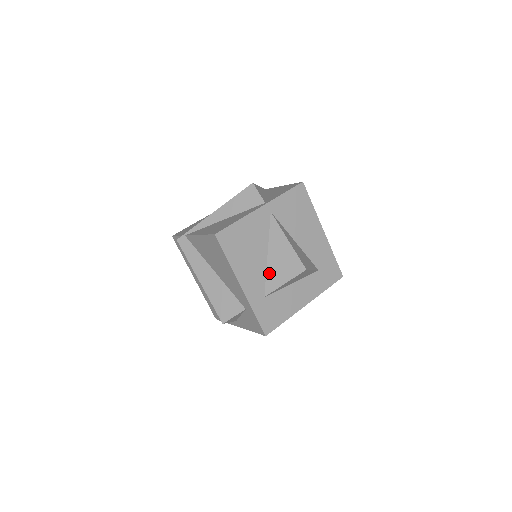
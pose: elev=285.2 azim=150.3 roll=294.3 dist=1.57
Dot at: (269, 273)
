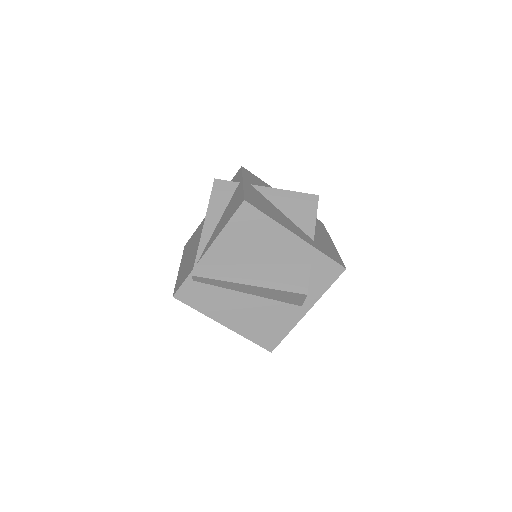
Dot at: (297, 222)
